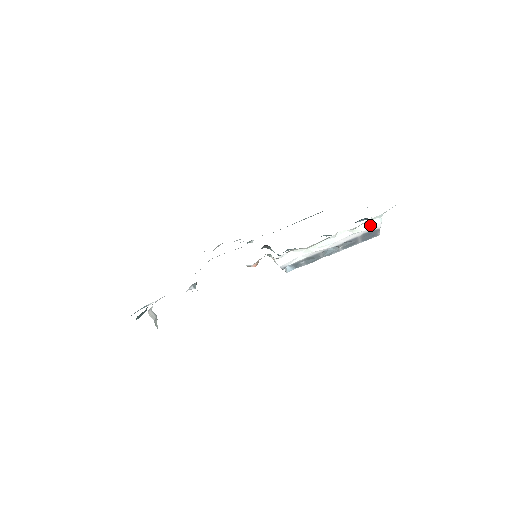
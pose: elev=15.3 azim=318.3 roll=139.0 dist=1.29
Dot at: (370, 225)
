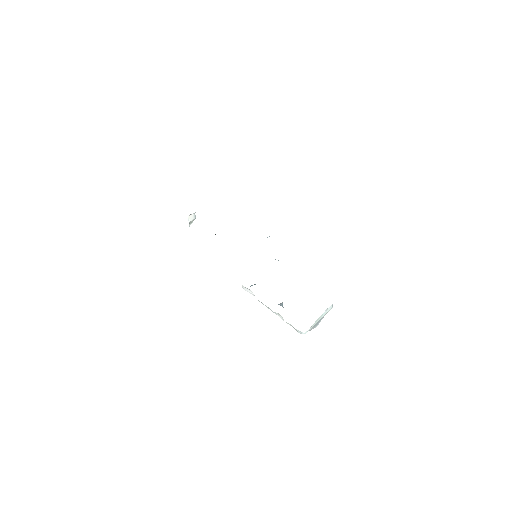
Dot at: (295, 329)
